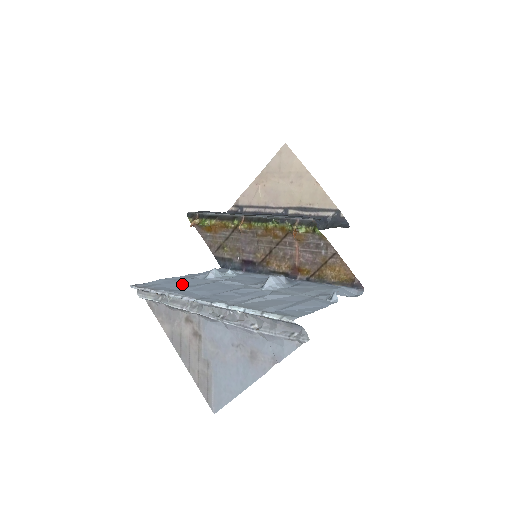
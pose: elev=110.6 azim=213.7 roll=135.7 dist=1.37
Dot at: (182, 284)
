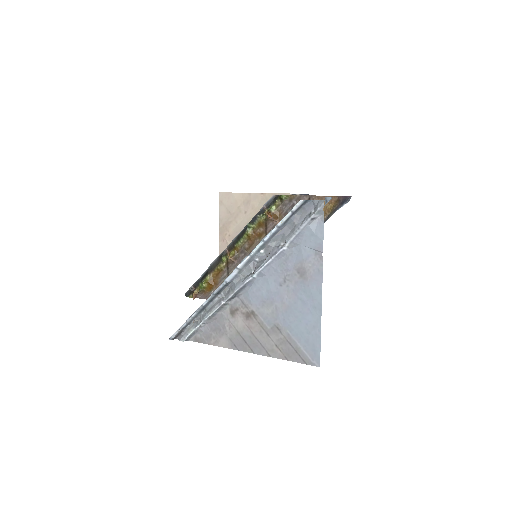
Dot at: occluded
